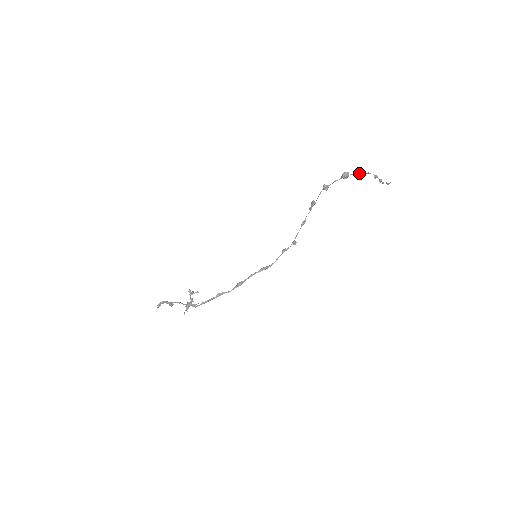
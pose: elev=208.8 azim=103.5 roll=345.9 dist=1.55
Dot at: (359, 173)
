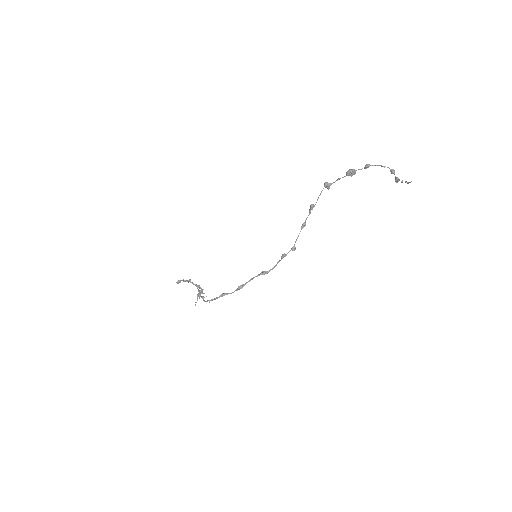
Dot at: (371, 165)
